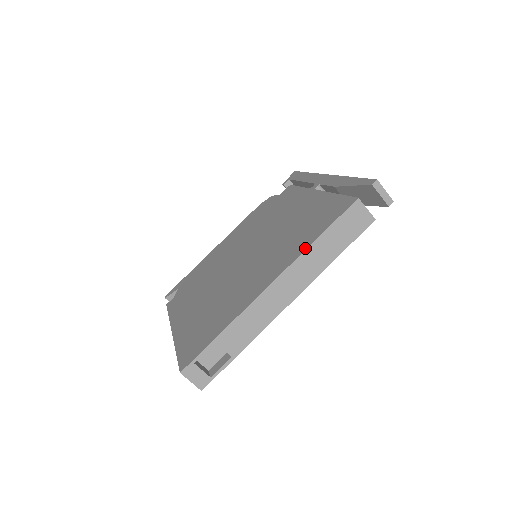
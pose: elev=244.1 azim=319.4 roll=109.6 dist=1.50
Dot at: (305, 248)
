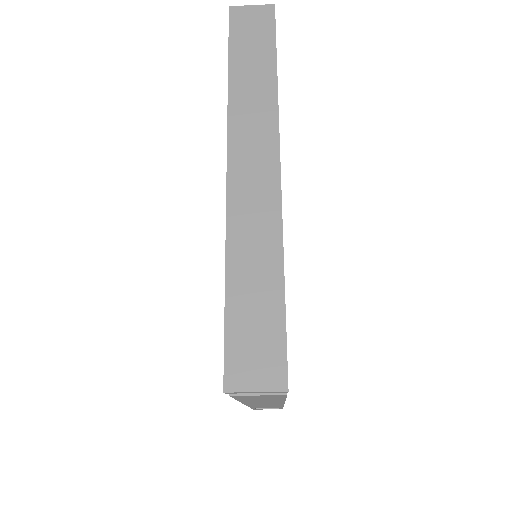
Dot at: occluded
